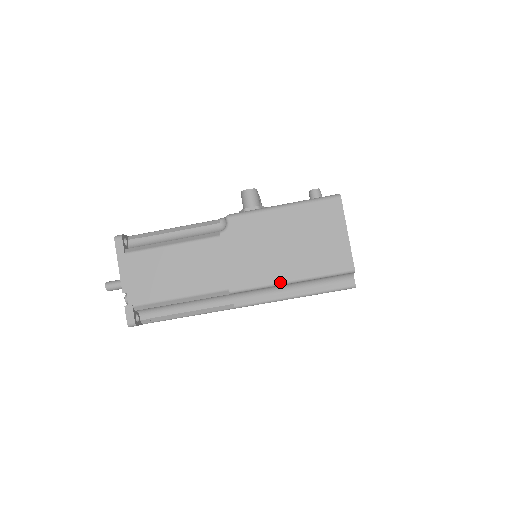
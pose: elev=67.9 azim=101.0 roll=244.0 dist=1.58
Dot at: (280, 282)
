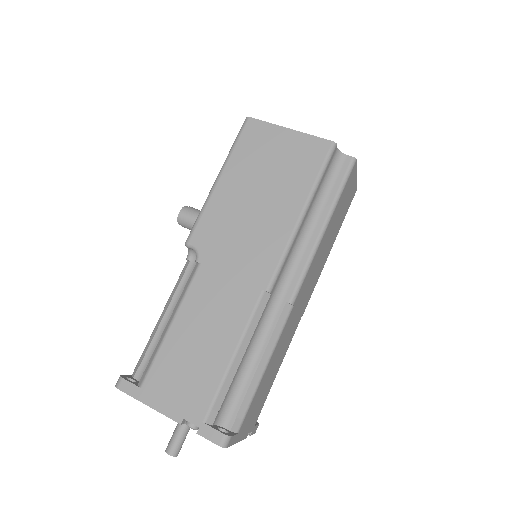
Dot at: (294, 228)
